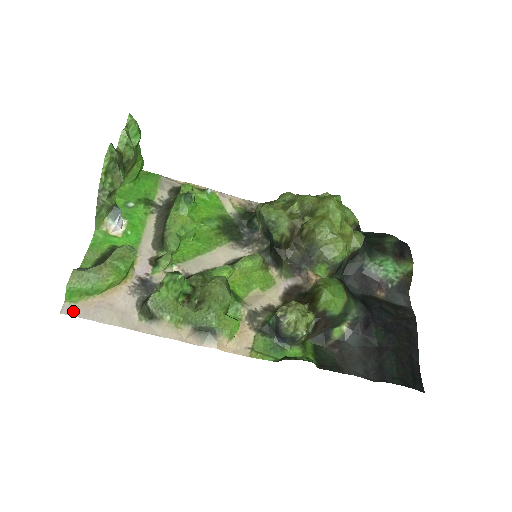
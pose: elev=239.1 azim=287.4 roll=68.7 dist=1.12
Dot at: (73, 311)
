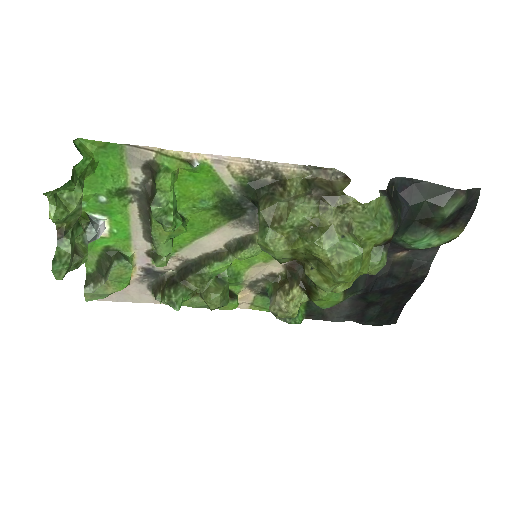
Dot at: occluded
